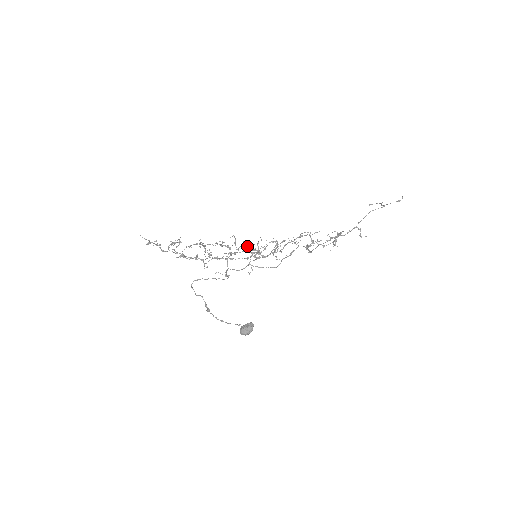
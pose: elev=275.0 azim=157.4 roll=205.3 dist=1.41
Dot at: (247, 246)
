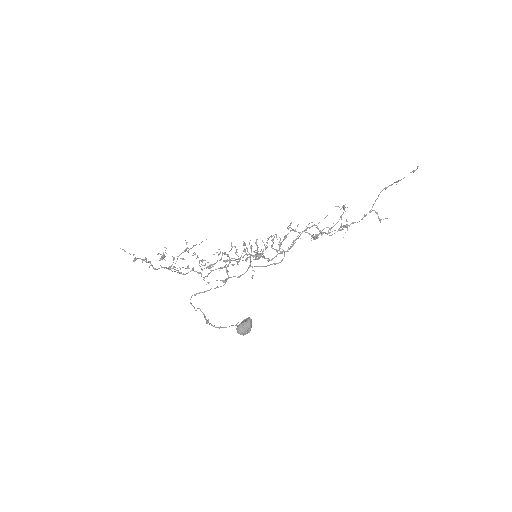
Dot at: occluded
